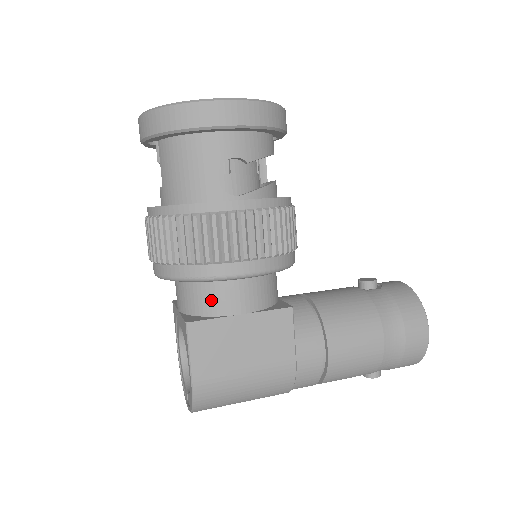
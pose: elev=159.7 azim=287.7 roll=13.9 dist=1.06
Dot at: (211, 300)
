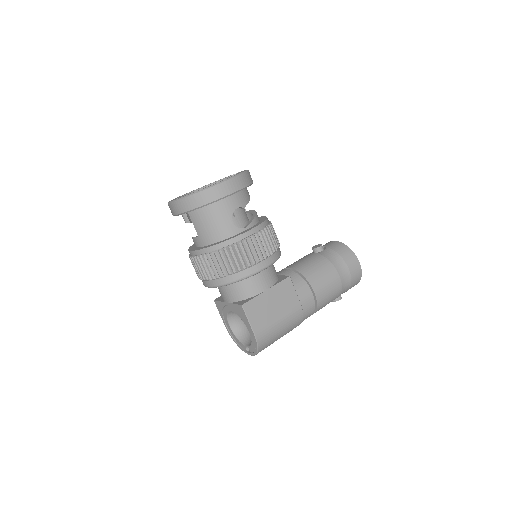
Dot at: (249, 288)
